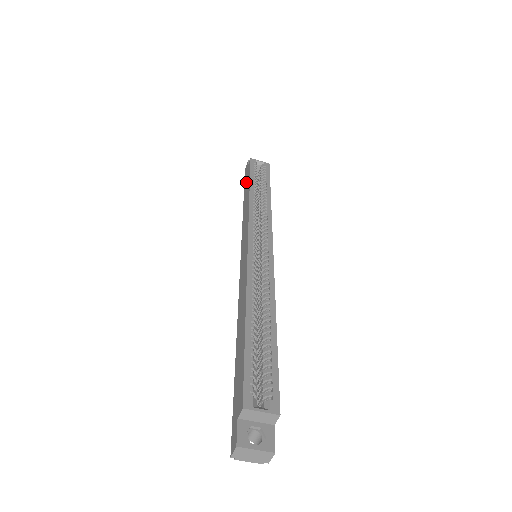
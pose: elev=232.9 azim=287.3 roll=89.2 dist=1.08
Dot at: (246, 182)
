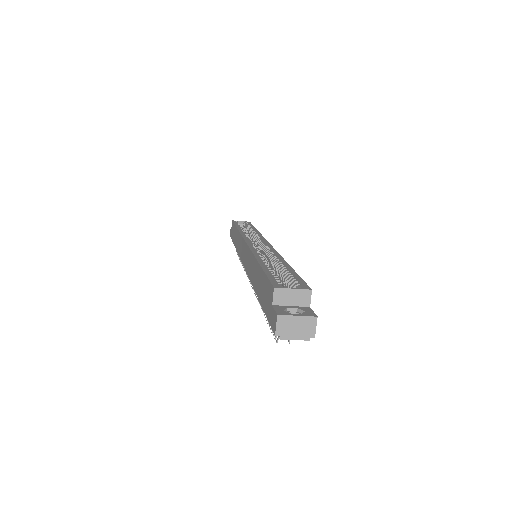
Dot at: (233, 235)
